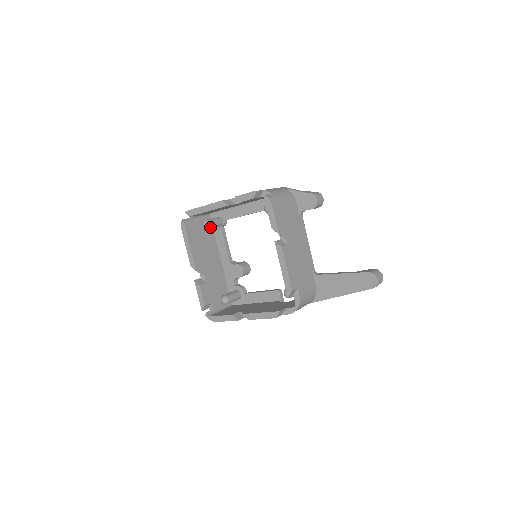
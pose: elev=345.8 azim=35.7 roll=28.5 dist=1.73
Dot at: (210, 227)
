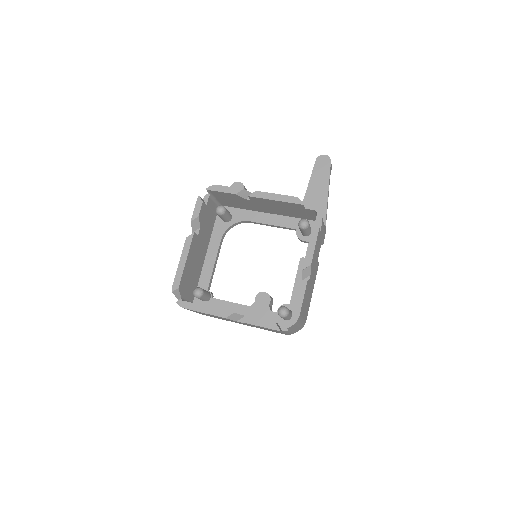
Dot at: (203, 291)
